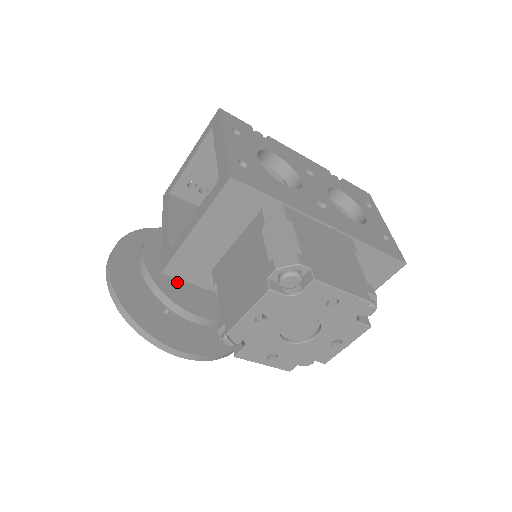
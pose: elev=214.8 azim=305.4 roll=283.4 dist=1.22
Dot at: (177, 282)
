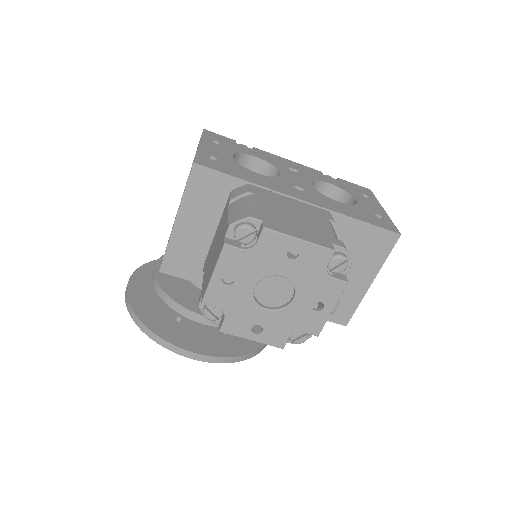
Dot at: (185, 289)
